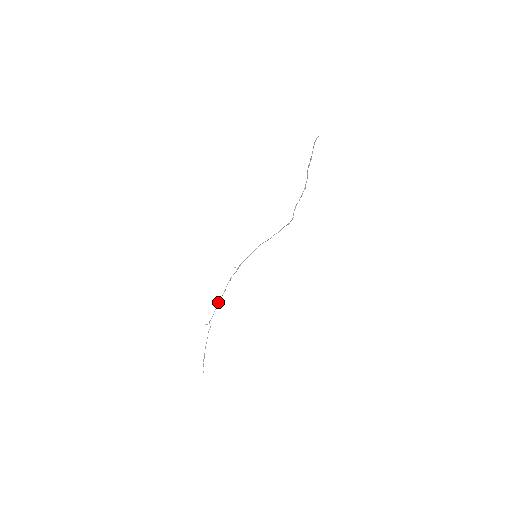
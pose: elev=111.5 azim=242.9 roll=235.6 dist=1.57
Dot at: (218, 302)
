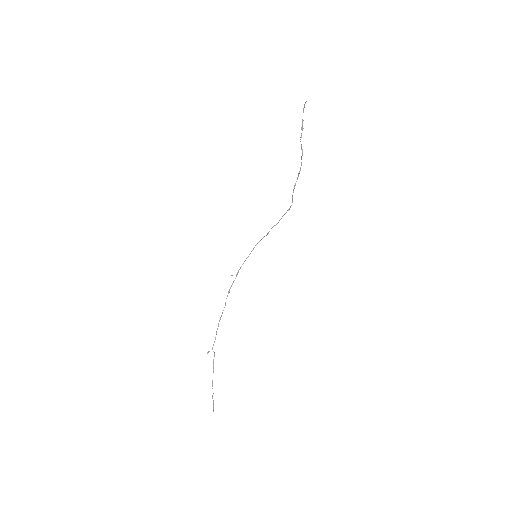
Dot at: occluded
